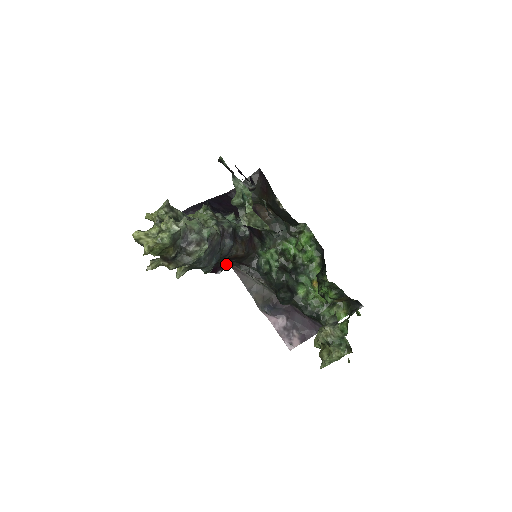
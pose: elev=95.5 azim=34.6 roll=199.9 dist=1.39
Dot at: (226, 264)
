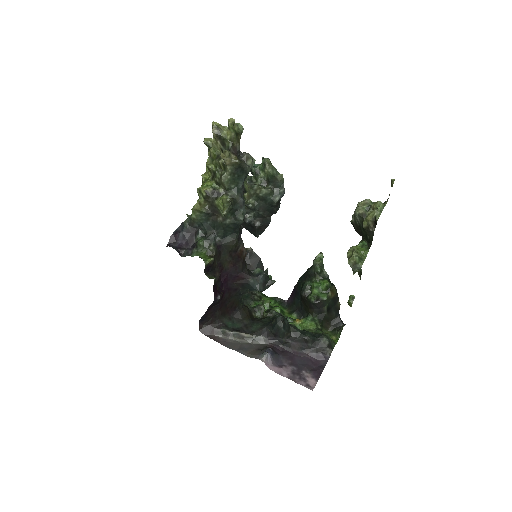
Dot at: (221, 293)
